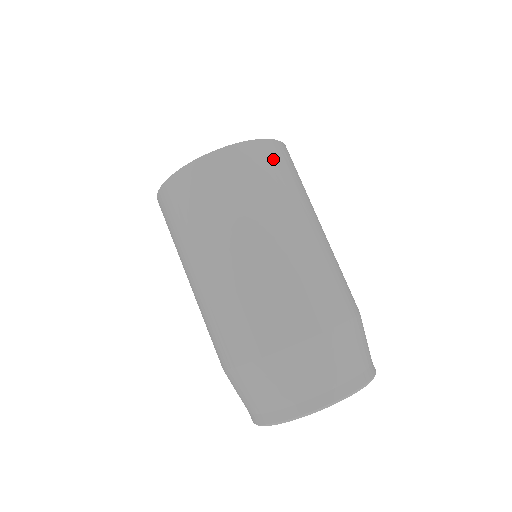
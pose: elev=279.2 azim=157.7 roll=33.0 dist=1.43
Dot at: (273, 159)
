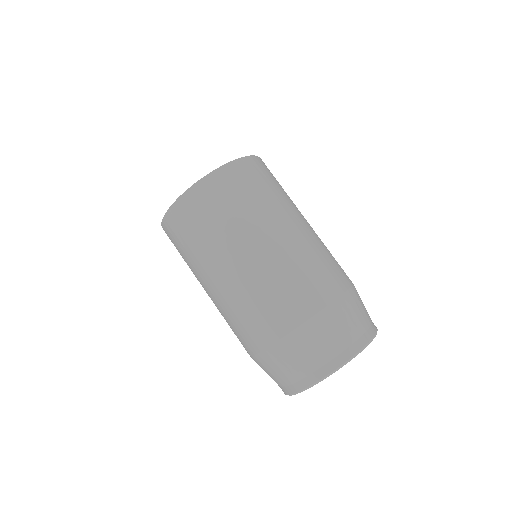
Dot at: occluded
